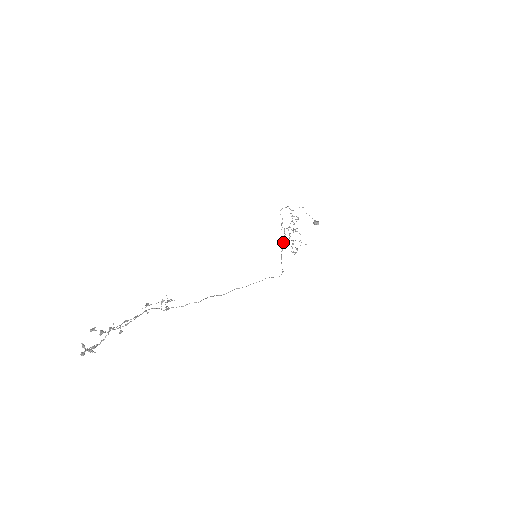
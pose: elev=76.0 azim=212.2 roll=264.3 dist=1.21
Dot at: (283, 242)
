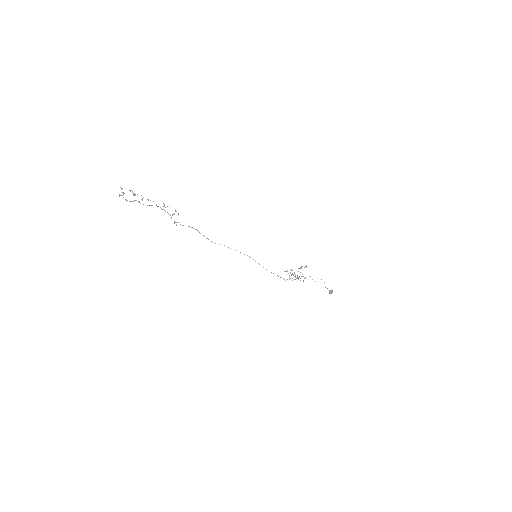
Dot at: occluded
